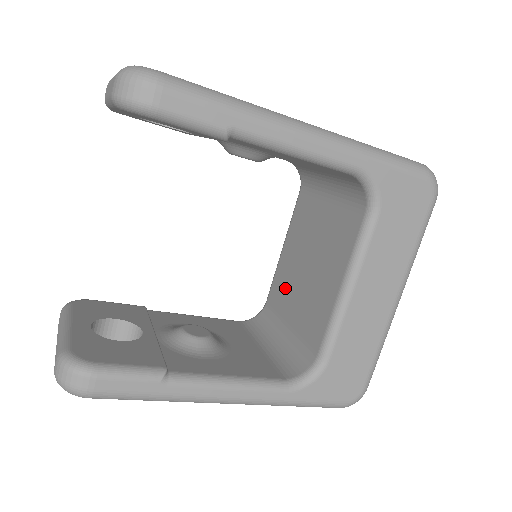
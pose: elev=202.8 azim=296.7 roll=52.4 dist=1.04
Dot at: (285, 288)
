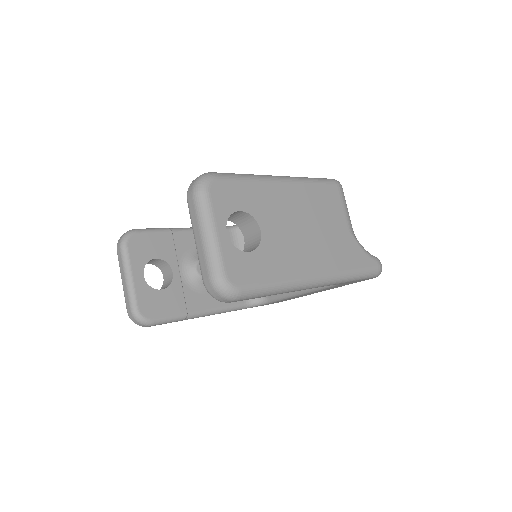
Dot at: occluded
